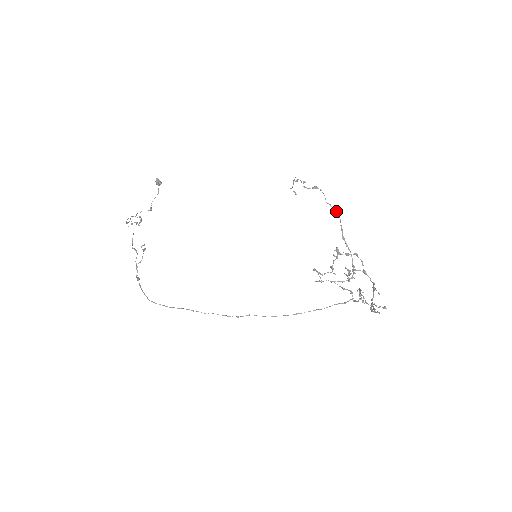
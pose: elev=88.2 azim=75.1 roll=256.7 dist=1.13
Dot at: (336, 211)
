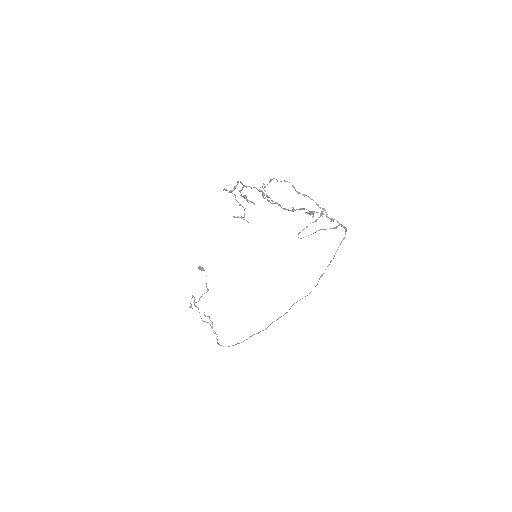
Dot at: (286, 181)
